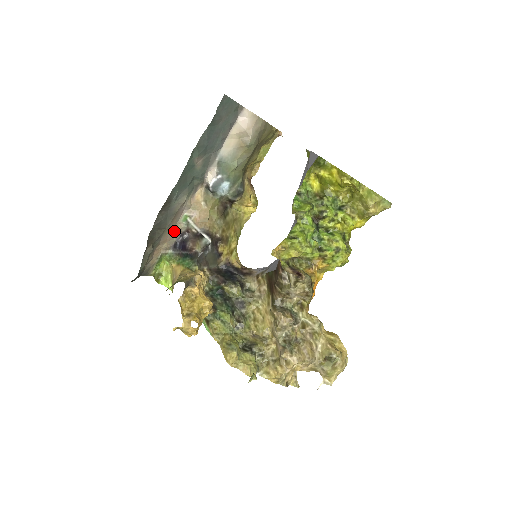
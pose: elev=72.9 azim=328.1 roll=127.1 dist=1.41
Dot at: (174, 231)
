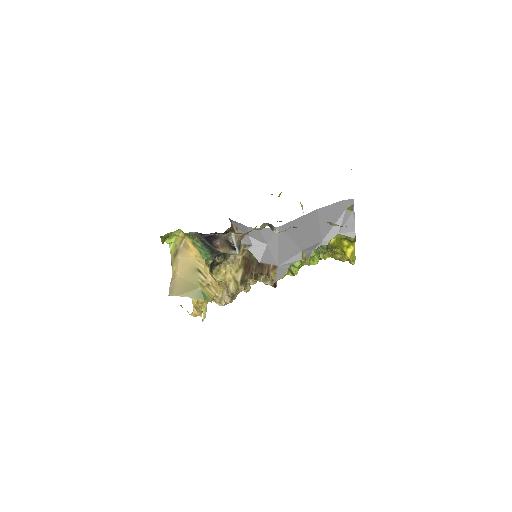
Dot at: occluded
